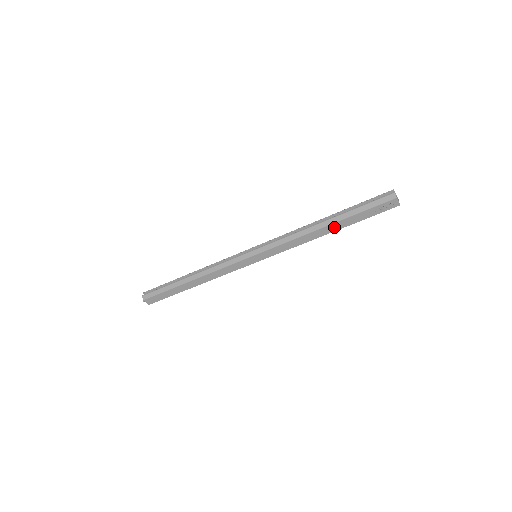
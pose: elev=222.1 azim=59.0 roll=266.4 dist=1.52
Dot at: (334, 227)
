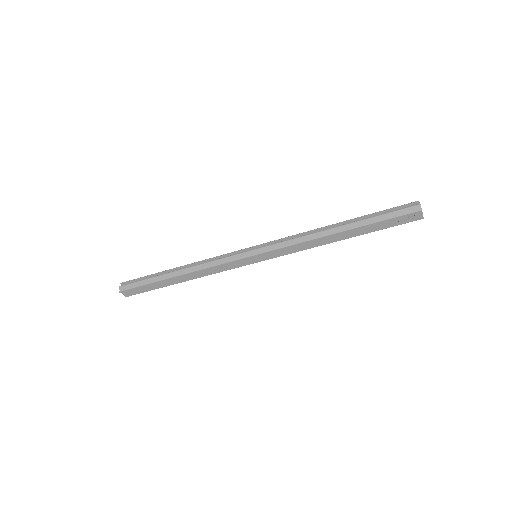
Dot at: (348, 234)
